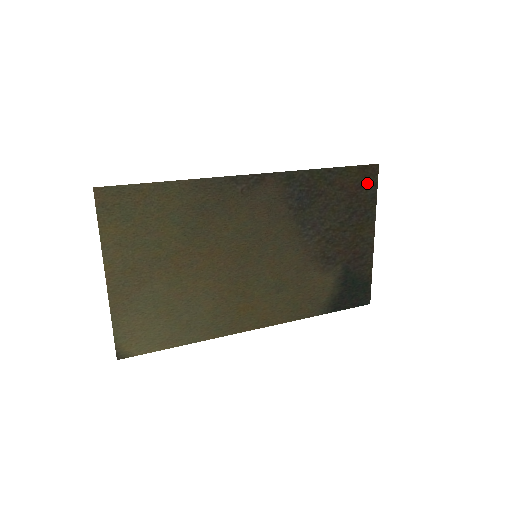
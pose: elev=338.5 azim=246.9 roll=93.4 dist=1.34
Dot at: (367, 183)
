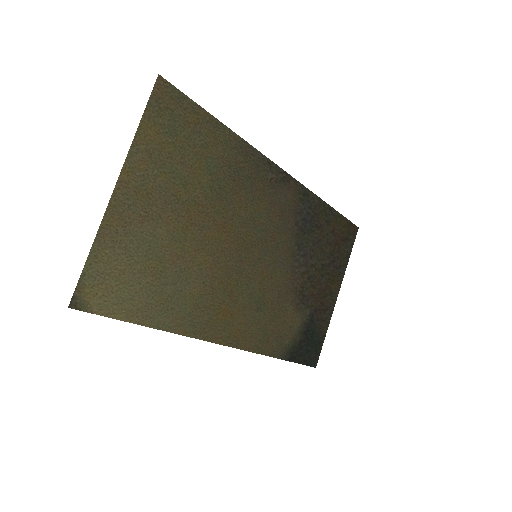
Dot at: (348, 240)
